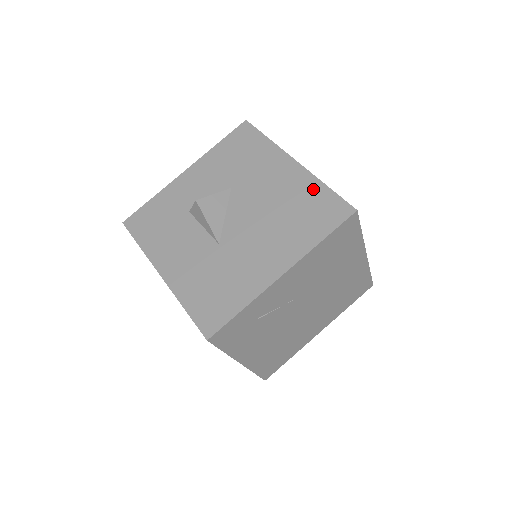
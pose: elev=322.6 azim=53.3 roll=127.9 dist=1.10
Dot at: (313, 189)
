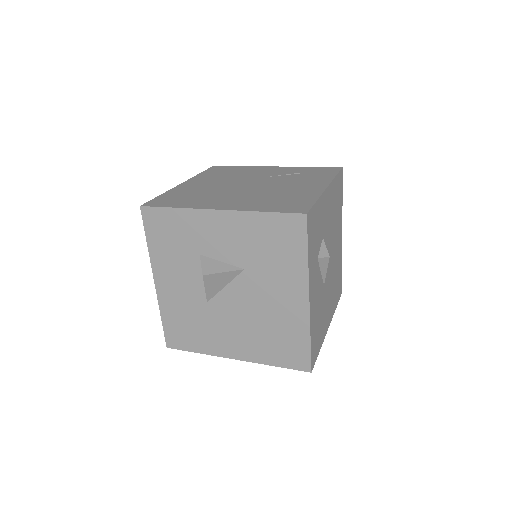
Dot at: (299, 333)
